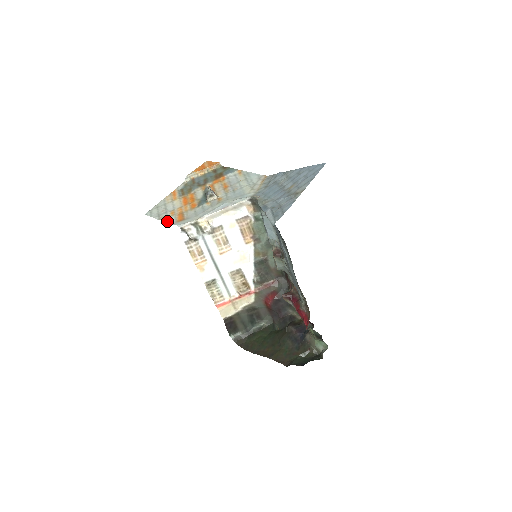
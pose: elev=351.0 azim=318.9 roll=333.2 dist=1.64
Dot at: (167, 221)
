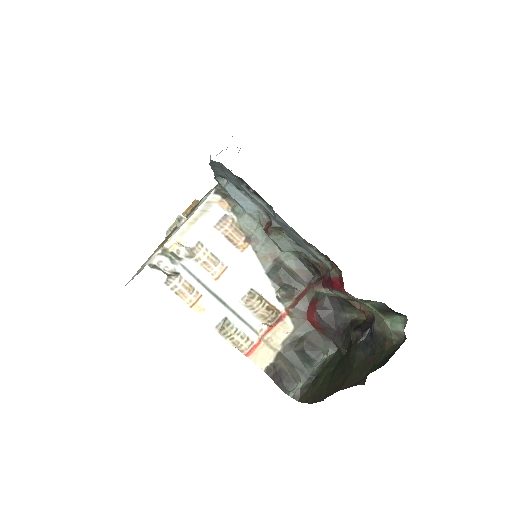
Dot at: occluded
